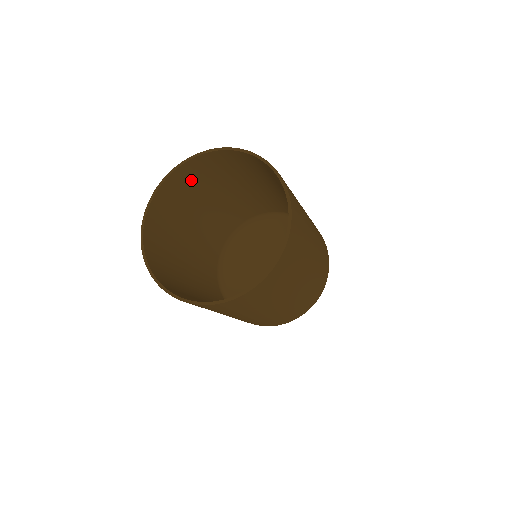
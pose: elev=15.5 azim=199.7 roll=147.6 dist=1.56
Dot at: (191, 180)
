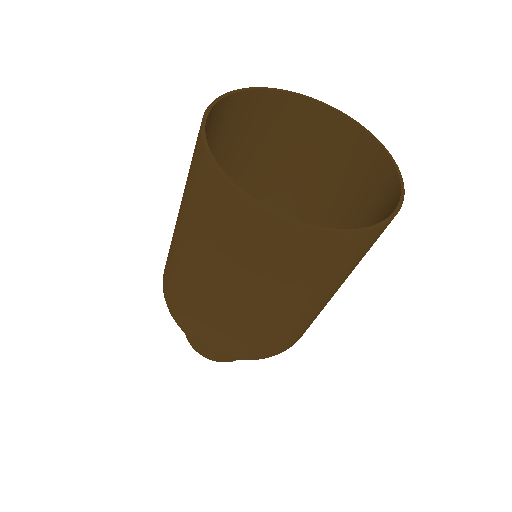
Dot at: (219, 128)
